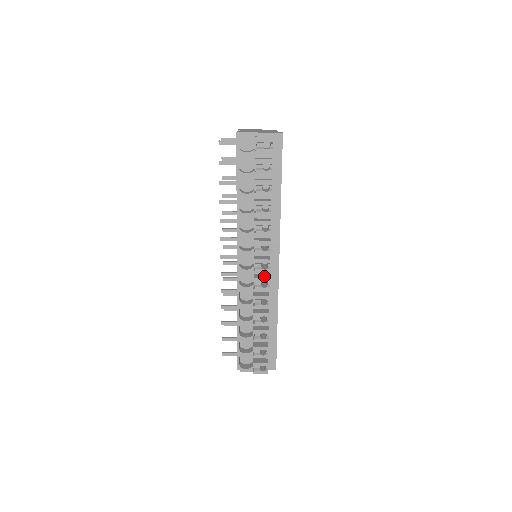
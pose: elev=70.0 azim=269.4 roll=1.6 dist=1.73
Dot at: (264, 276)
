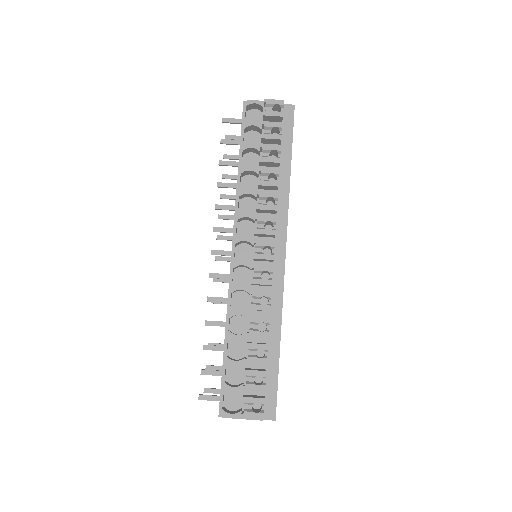
Dot at: (266, 266)
